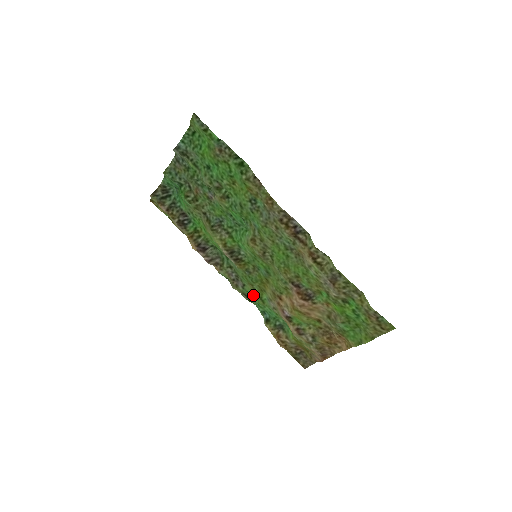
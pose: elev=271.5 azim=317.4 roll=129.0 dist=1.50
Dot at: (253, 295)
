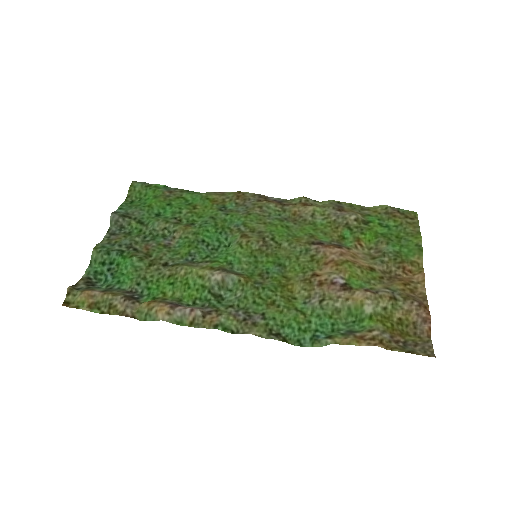
Dot at: (283, 320)
